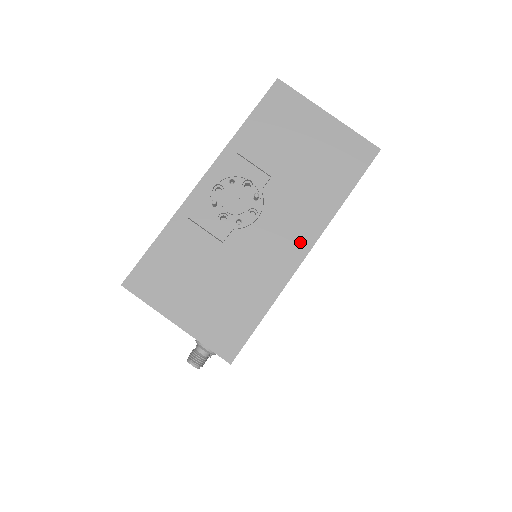
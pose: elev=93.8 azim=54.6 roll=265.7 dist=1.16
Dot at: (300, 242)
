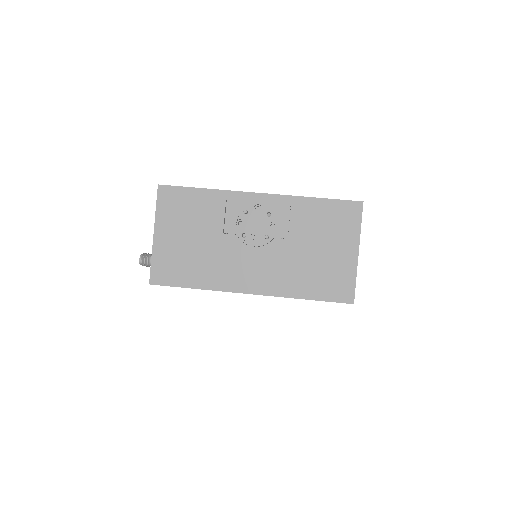
Dot at: (254, 284)
